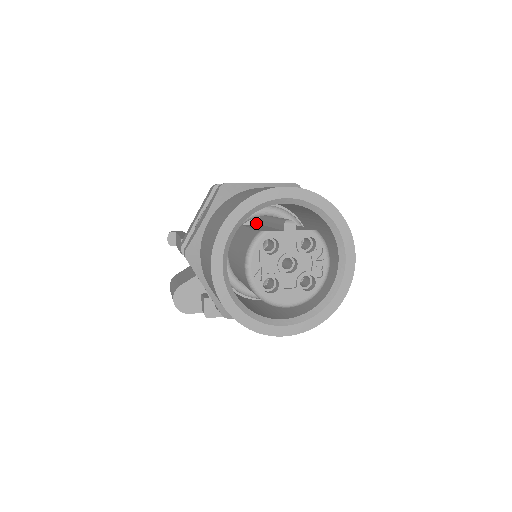
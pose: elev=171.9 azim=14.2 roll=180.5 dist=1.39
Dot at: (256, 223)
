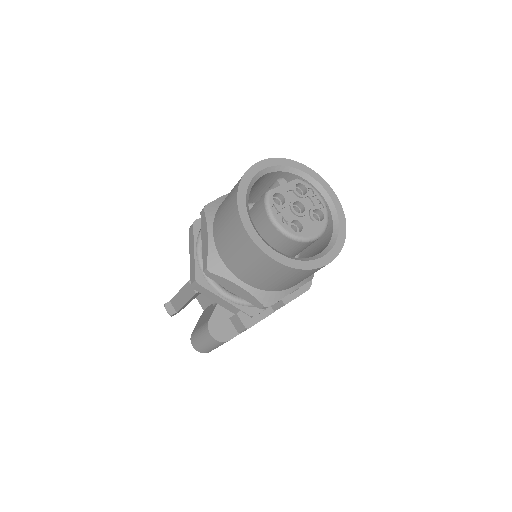
Dot at: occluded
